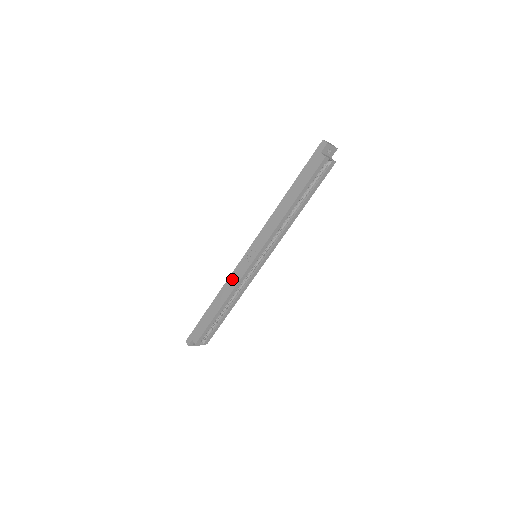
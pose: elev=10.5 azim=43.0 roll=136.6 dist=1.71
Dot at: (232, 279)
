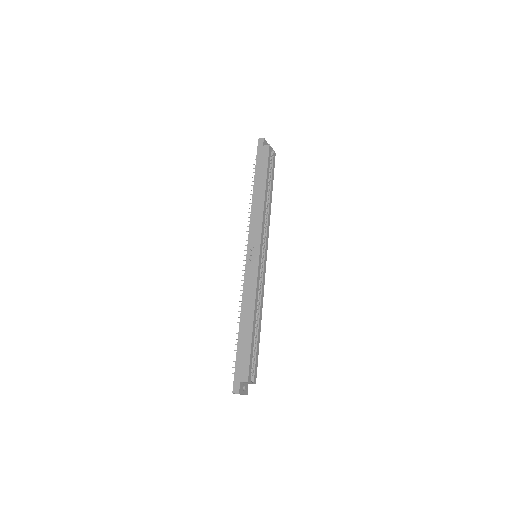
Dot at: (248, 286)
